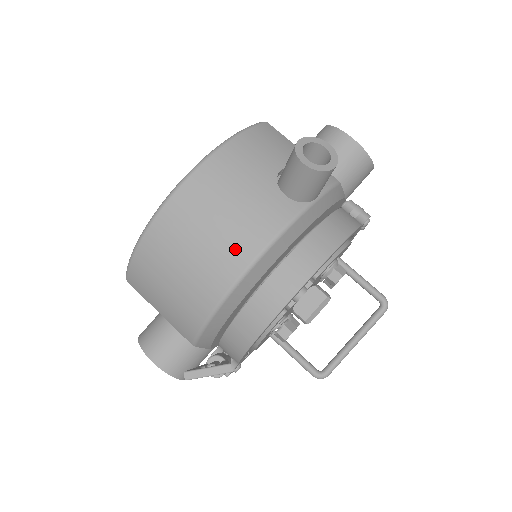
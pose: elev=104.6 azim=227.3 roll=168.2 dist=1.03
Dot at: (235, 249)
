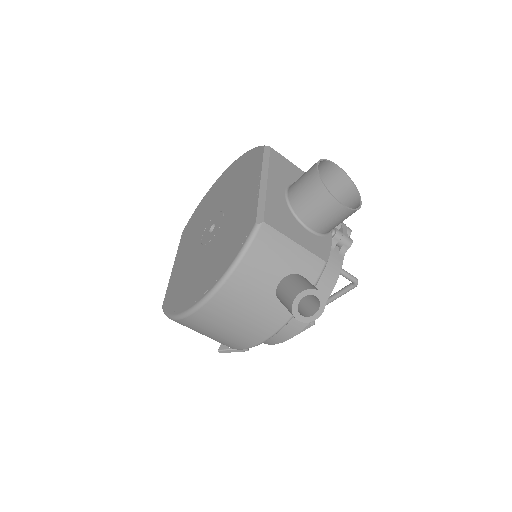
Dot at: (248, 337)
